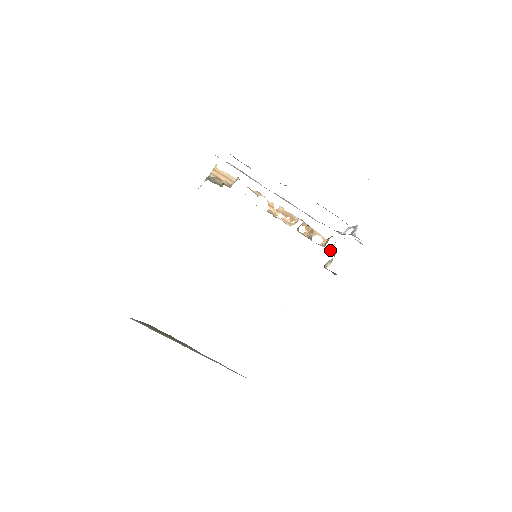
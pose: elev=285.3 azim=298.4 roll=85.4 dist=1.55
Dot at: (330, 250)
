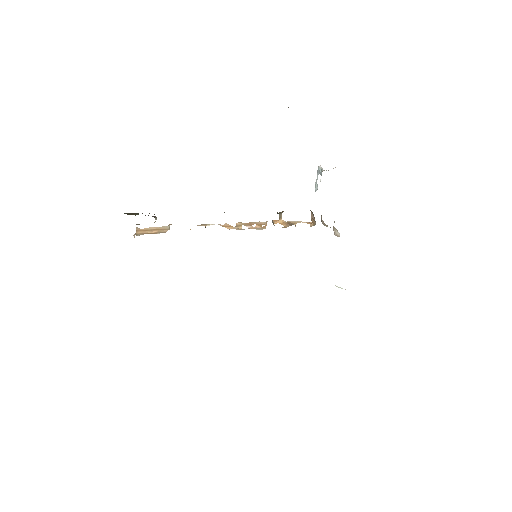
Dot at: occluded
